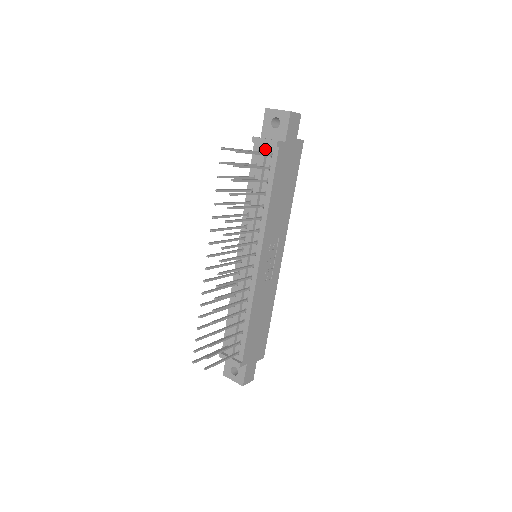
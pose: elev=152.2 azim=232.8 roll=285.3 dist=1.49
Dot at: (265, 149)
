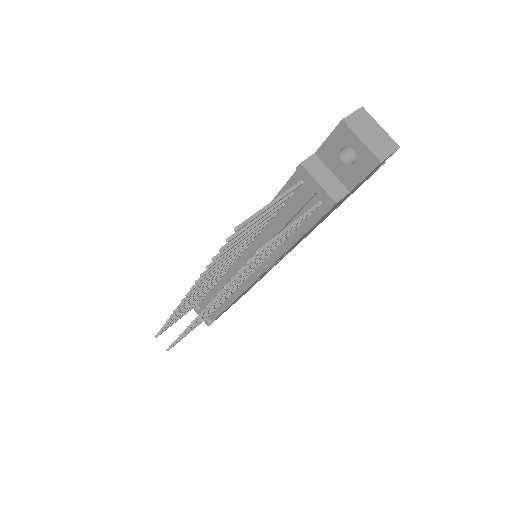
Dot at: (312, 196)
